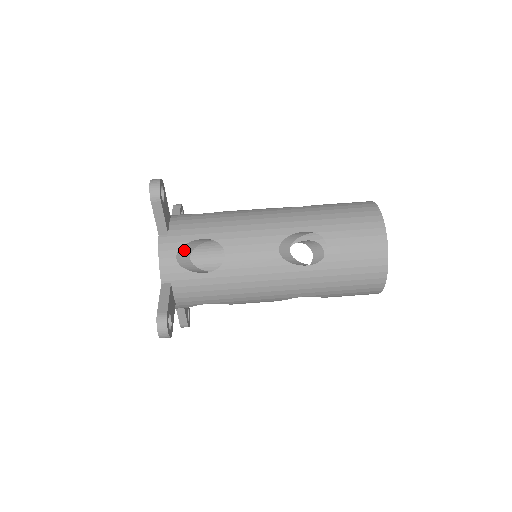
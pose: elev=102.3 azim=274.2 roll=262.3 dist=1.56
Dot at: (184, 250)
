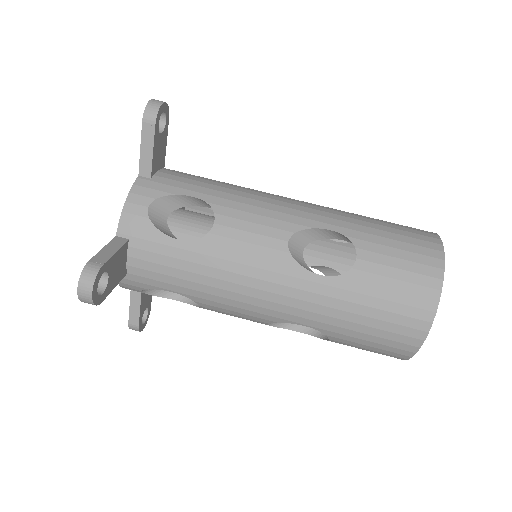
Dot at: (163, 203)
